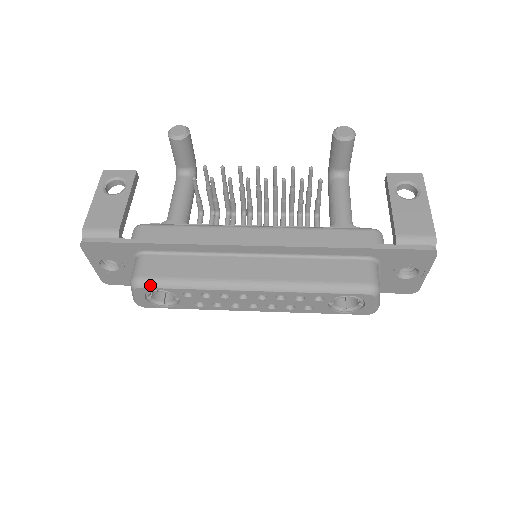
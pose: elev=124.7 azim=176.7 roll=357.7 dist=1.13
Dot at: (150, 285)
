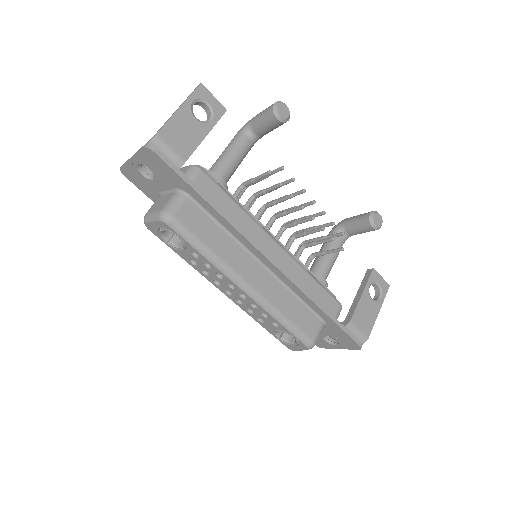
Dot at: (177, 229)
